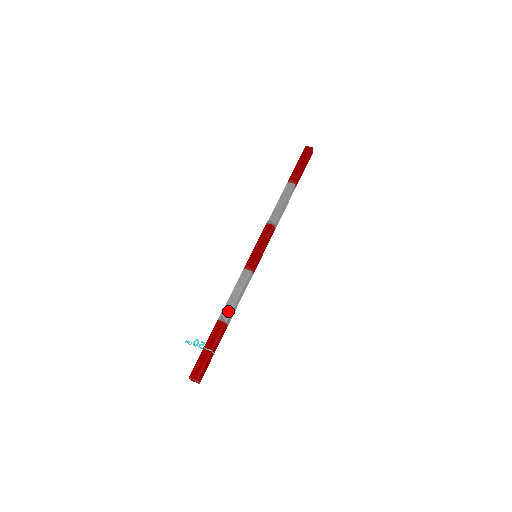
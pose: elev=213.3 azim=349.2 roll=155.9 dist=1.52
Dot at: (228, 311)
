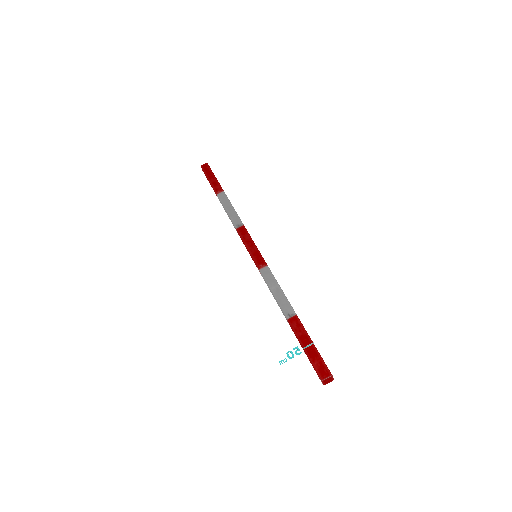
Dot at: (287, 306)
